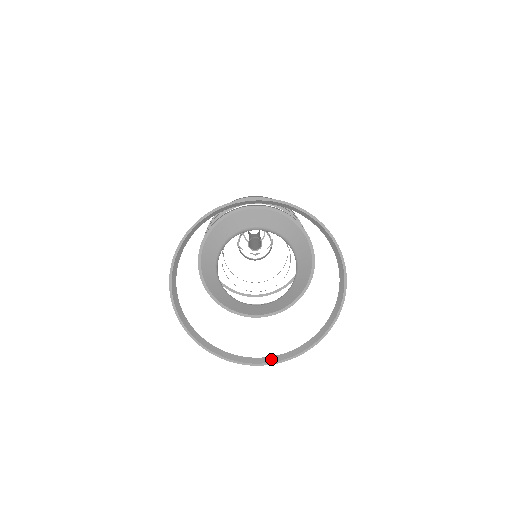
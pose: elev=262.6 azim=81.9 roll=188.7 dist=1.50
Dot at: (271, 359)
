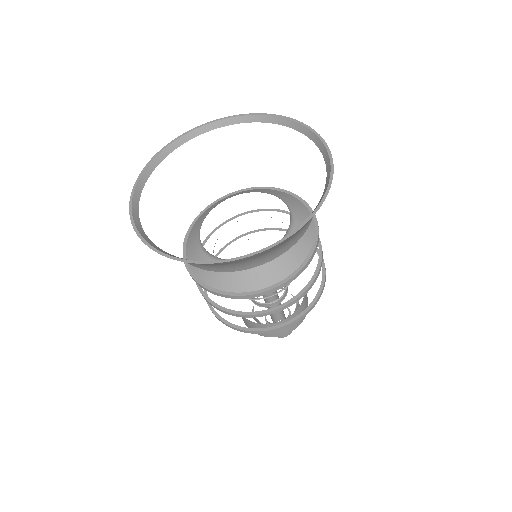
Dot at: (301, 224)
